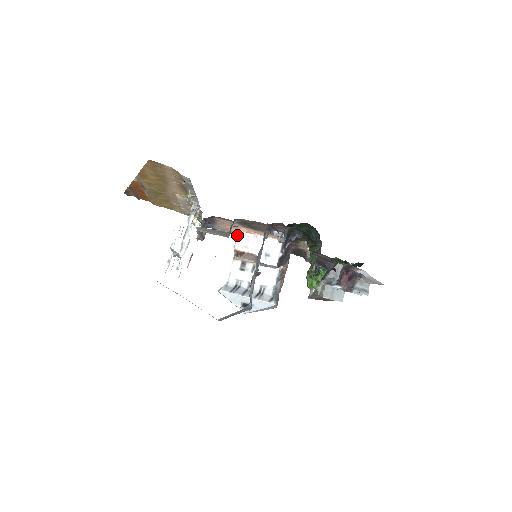
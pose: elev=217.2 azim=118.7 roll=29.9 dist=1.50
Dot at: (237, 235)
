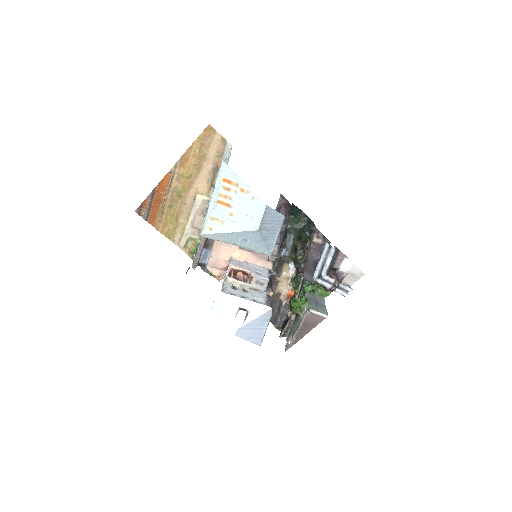
Dot at: (226, 267)
